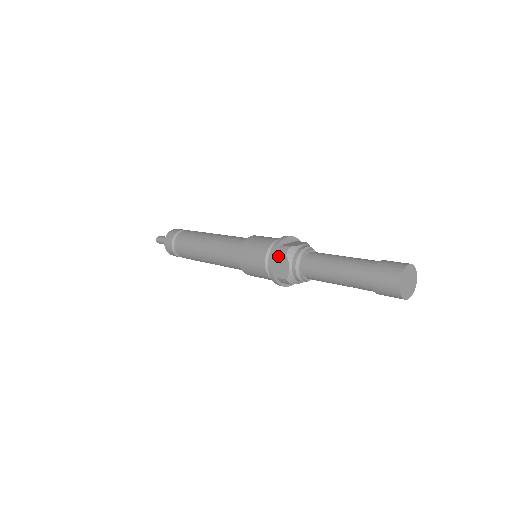
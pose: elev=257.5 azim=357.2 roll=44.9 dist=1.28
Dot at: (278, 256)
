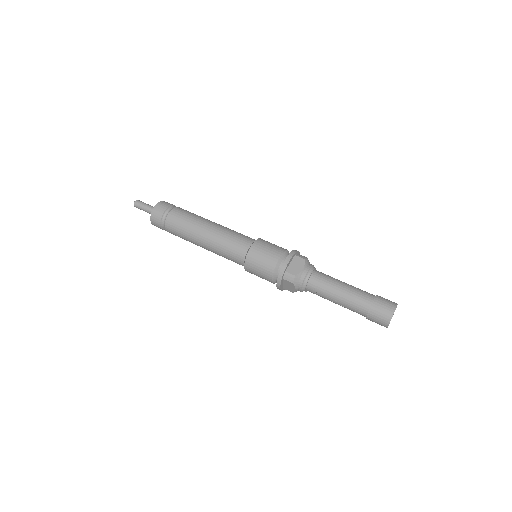
Dot at: (296, 257)
